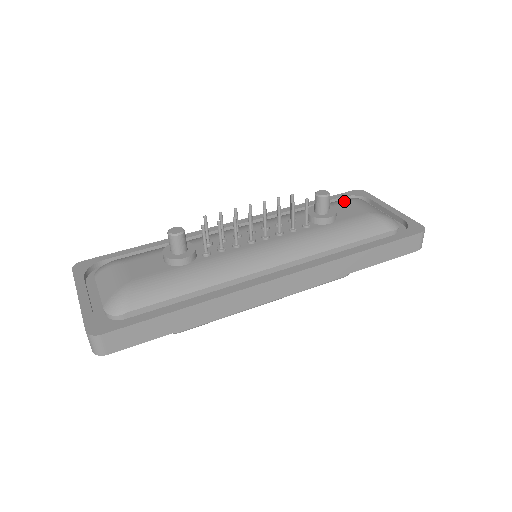
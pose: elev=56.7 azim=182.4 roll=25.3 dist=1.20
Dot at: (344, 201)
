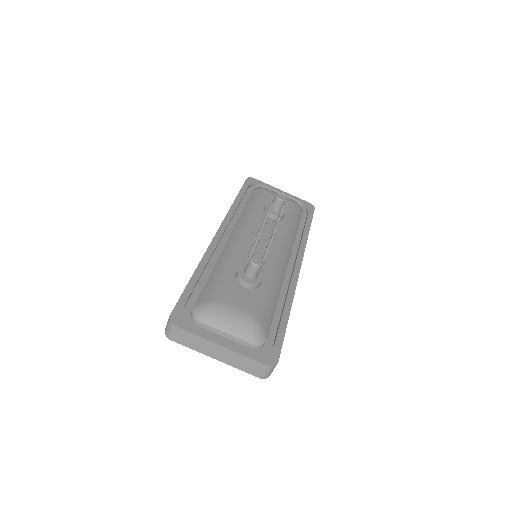
Dot at: (266, 194)
